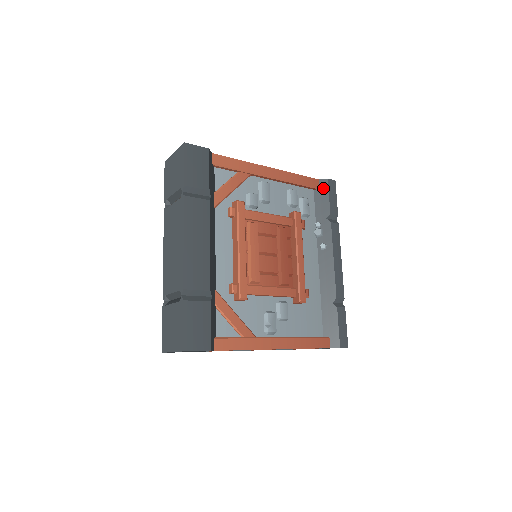
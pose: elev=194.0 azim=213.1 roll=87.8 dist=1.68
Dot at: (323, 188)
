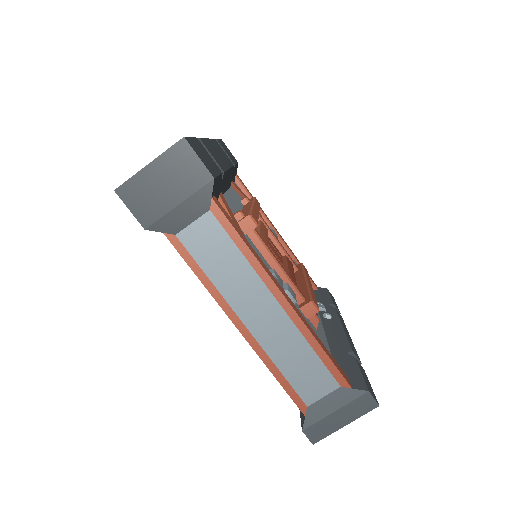
Dot at: (323, 291)
